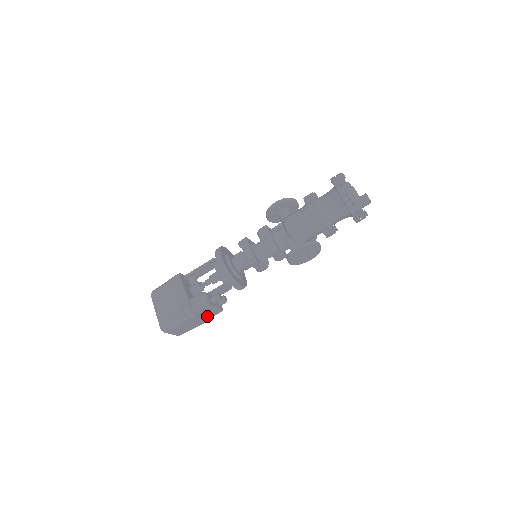
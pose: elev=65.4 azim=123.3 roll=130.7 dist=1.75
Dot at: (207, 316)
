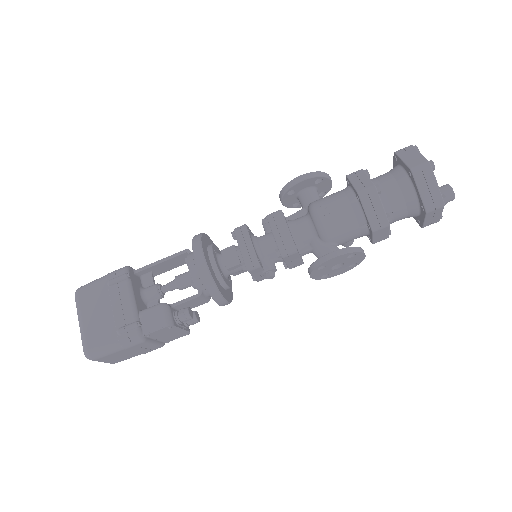
Dot at: (163, 339)
